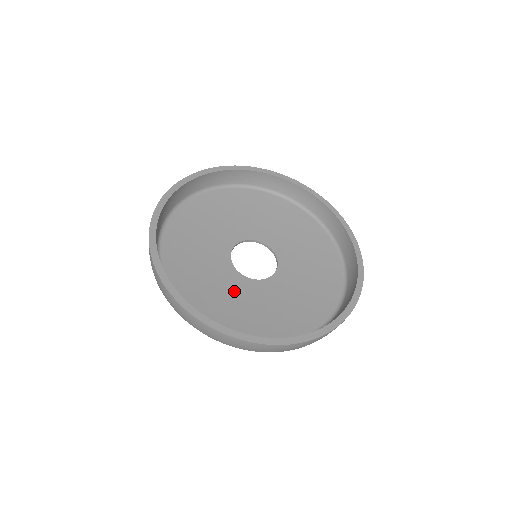
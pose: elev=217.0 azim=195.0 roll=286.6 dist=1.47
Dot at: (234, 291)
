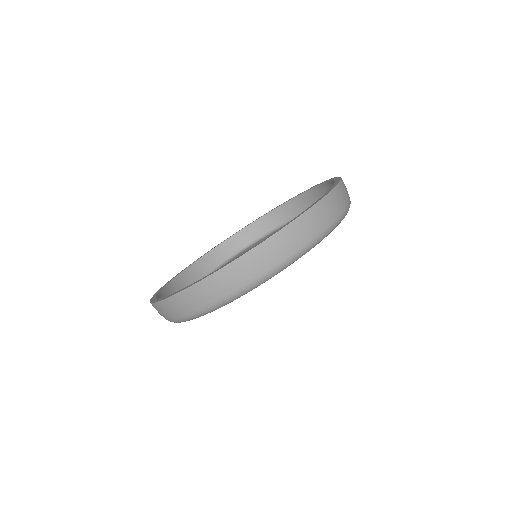
Dot at: occluded
